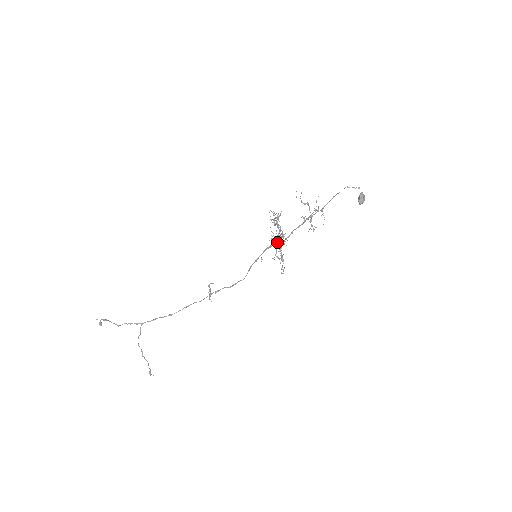
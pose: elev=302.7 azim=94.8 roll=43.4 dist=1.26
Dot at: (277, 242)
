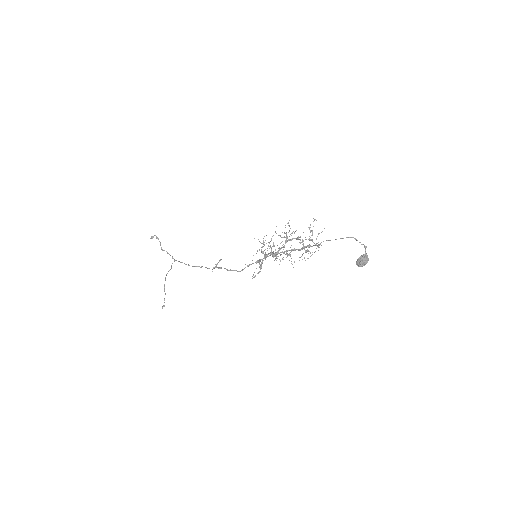
Dot at: (274, 253)
